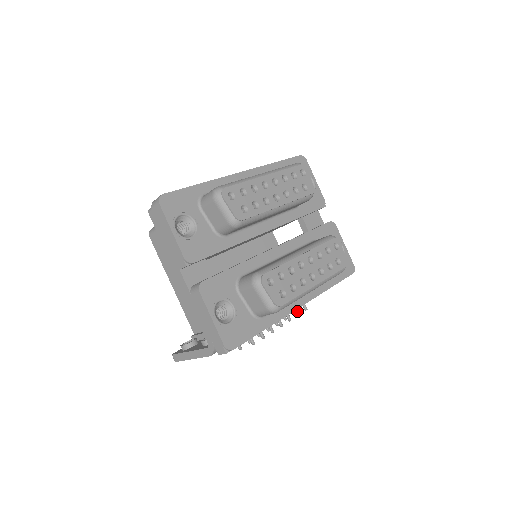
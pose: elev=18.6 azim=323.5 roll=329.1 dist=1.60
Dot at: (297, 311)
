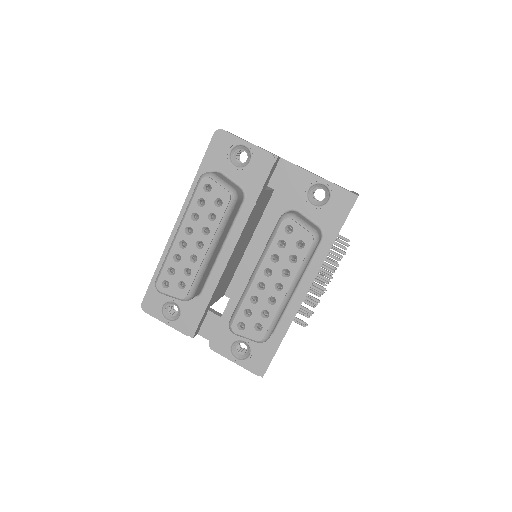
Dot at: (334, 264)
